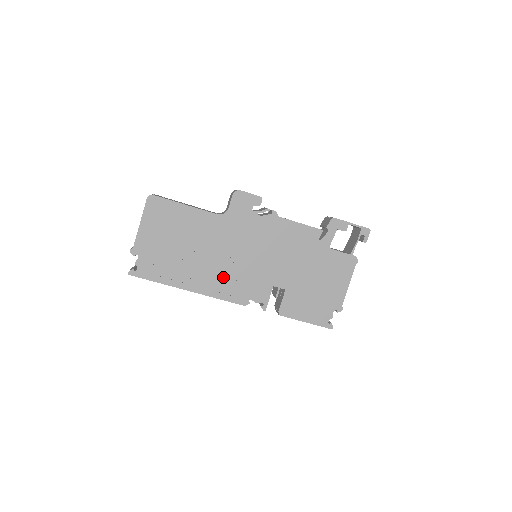
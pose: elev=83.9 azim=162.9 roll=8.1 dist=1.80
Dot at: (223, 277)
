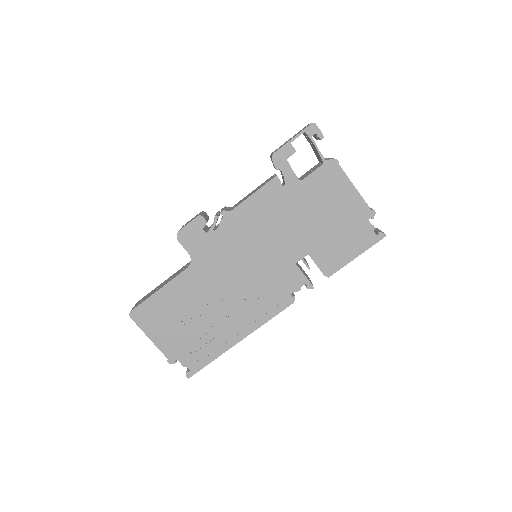
Dot at: (251, 303)
